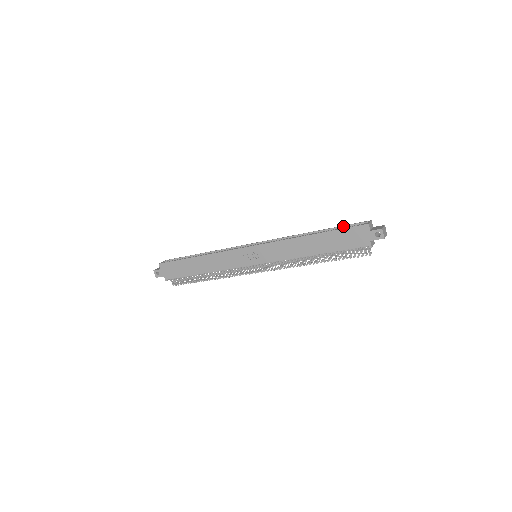
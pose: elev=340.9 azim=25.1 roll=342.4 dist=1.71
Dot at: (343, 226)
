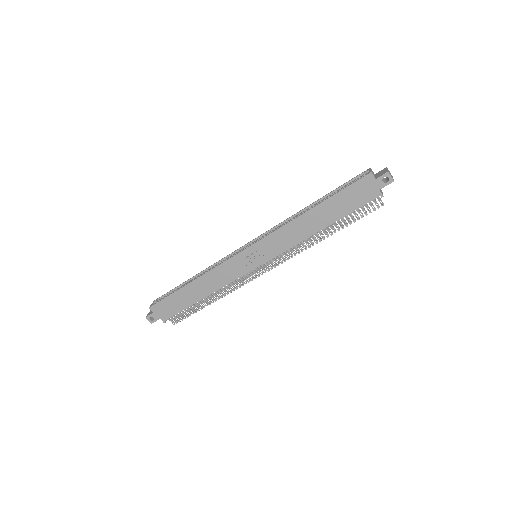
Dot at: (341, 186)
